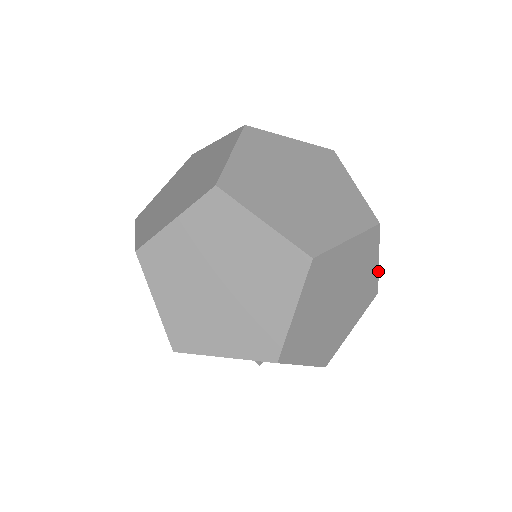
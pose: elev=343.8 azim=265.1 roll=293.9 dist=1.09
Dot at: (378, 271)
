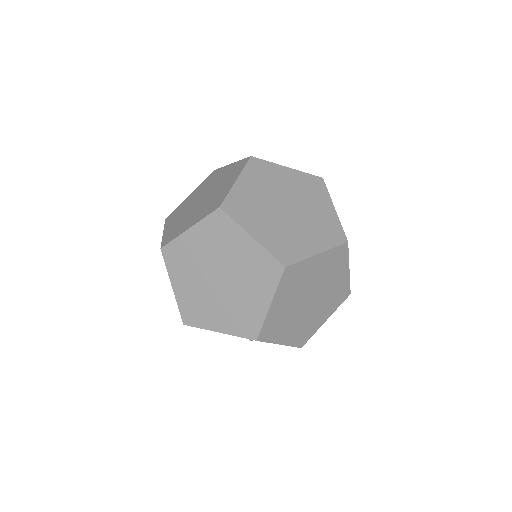
Dot at: (349, 277)
